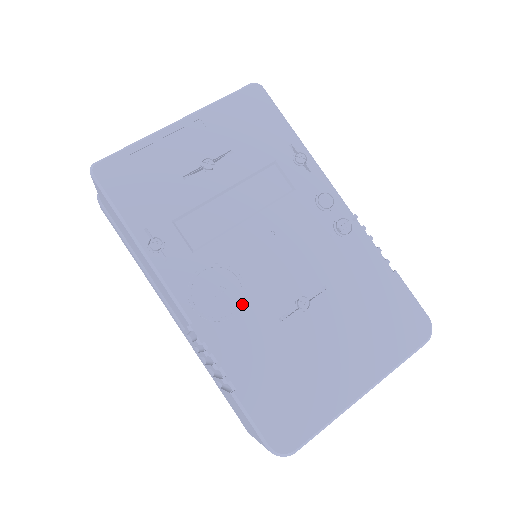
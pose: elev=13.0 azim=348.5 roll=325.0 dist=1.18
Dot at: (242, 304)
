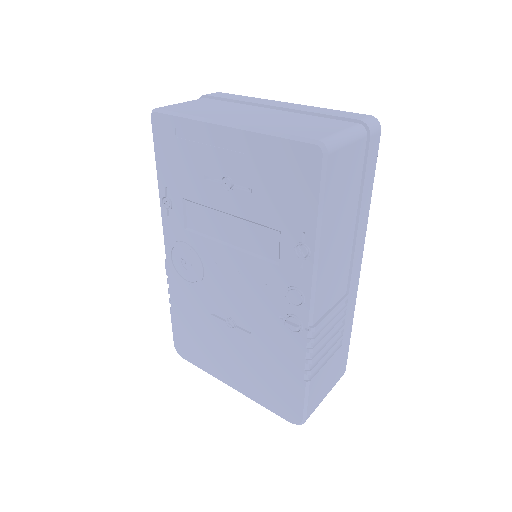
Dot at: (195, 284)
